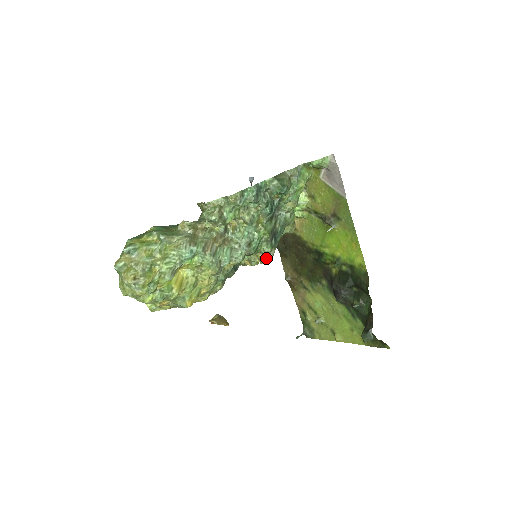
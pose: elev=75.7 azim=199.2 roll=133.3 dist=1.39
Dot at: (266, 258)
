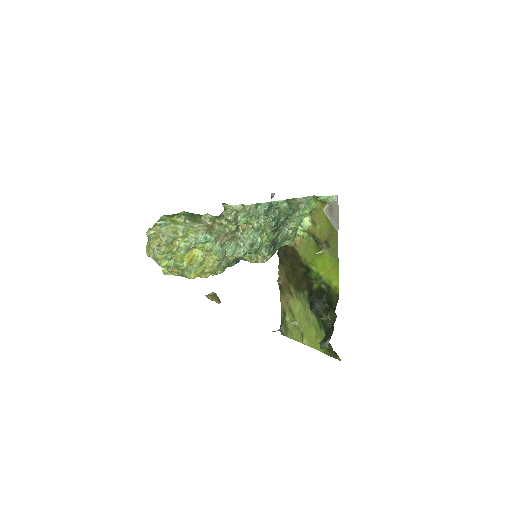
Dot at: (263, 260)
